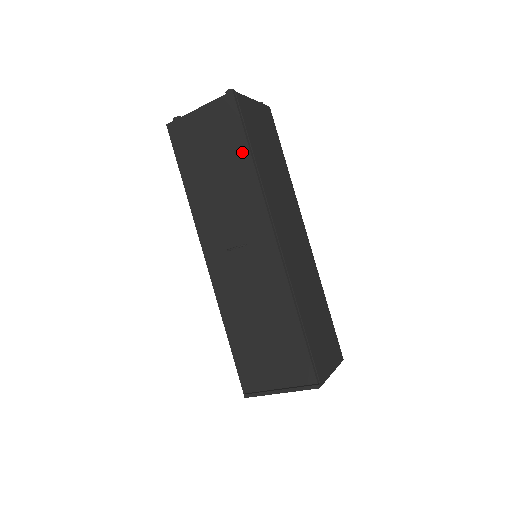
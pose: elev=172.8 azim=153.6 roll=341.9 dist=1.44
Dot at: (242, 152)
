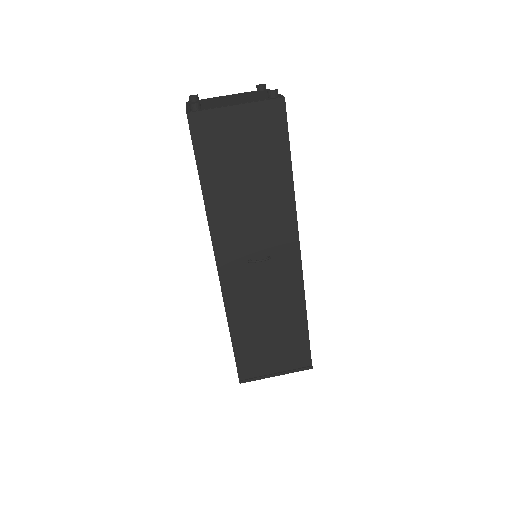
Dot at: (283, 166)
